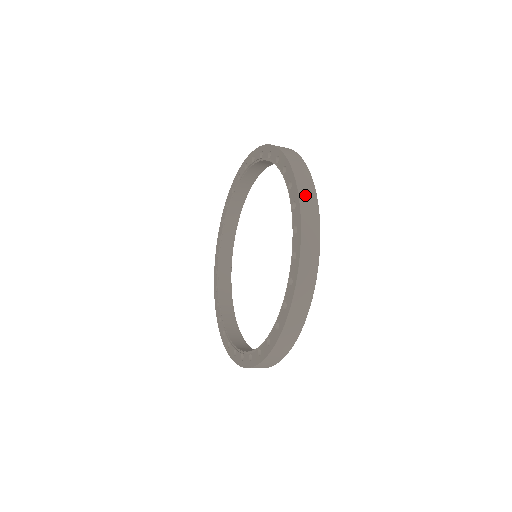
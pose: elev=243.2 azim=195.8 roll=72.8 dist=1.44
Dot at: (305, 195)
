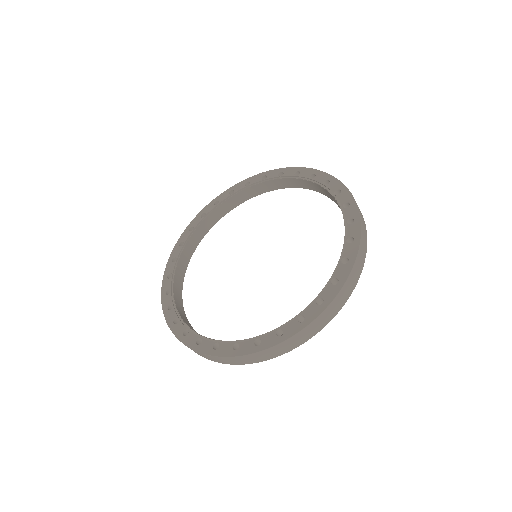
Dot at: (350, 283)
